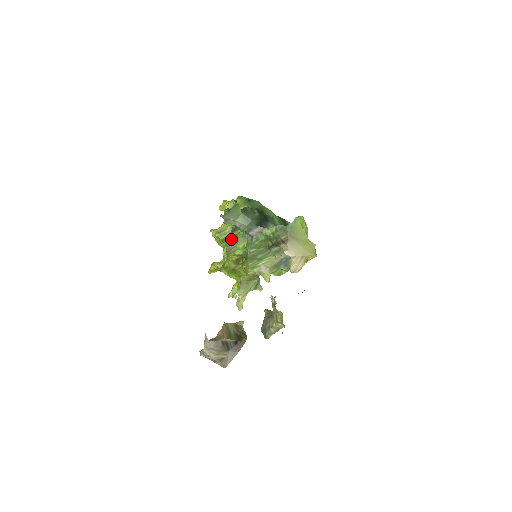
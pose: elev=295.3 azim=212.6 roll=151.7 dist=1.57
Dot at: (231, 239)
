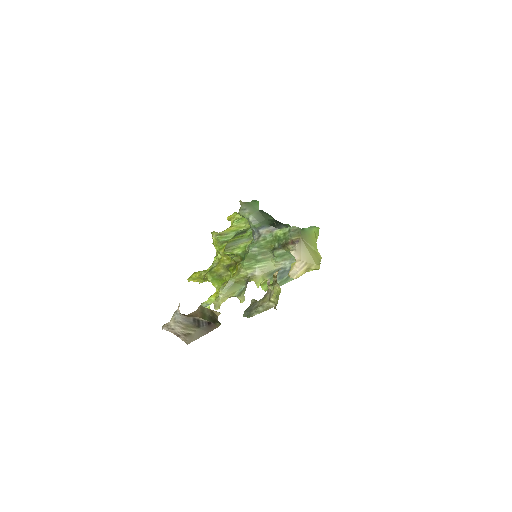
Dot at: (234, 238)
